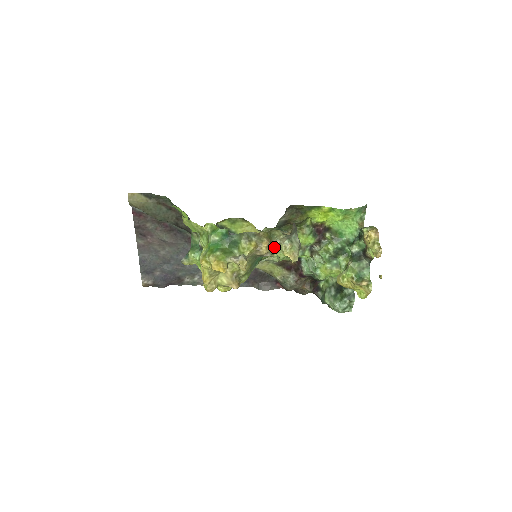
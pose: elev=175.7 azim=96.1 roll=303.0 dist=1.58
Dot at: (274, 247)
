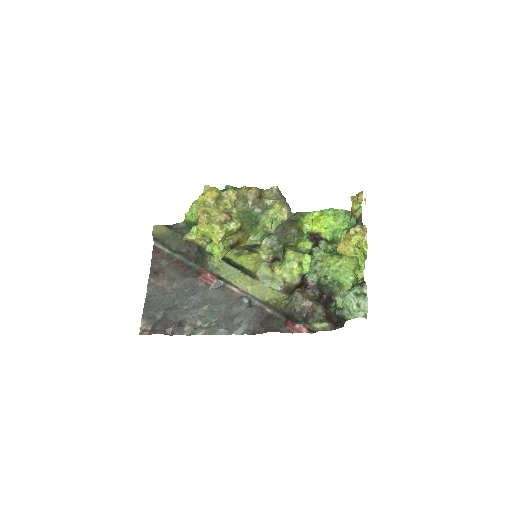
Dot at: (266, 207)
